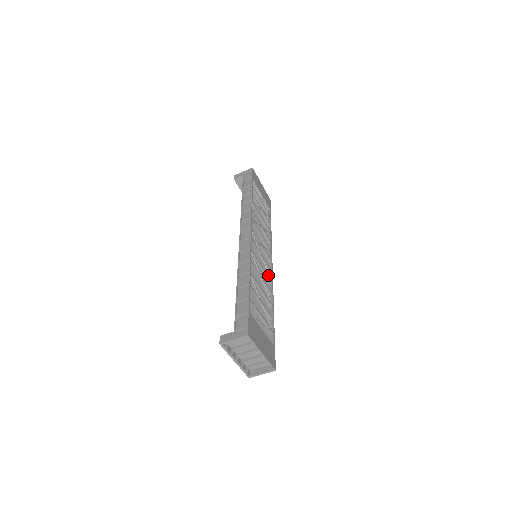
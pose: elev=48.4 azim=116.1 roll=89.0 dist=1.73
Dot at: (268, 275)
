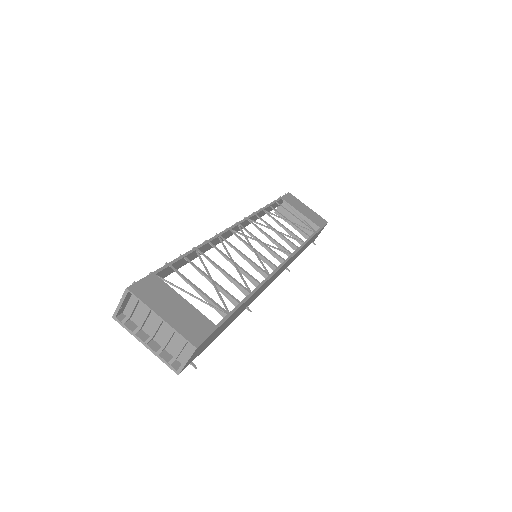
Dot at: occluded
